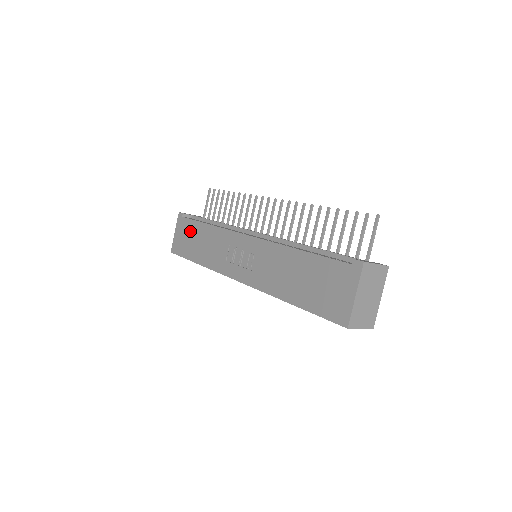
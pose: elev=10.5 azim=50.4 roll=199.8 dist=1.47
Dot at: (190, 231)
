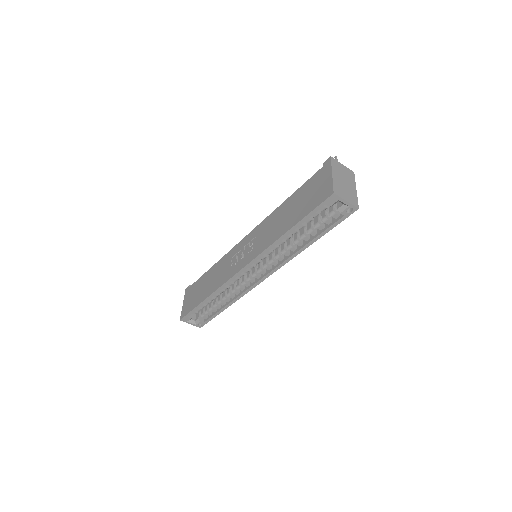
Dot at: (197, 287)
